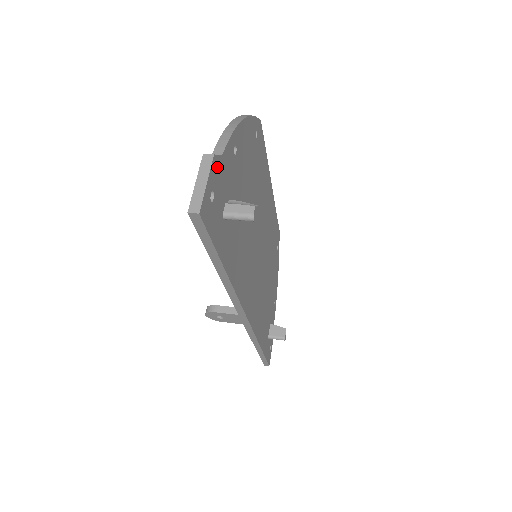
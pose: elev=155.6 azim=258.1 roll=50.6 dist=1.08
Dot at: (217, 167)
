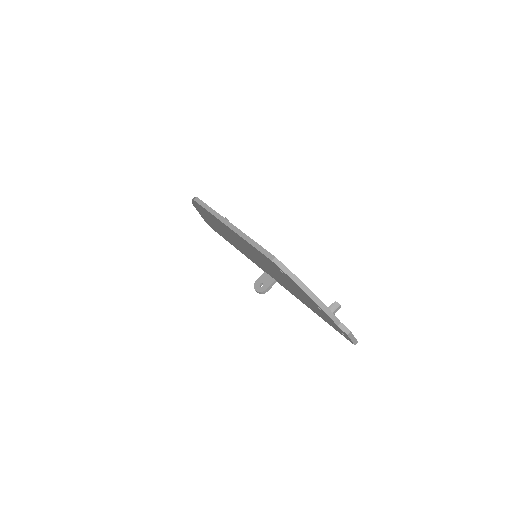
Dot at: (345, 327)
